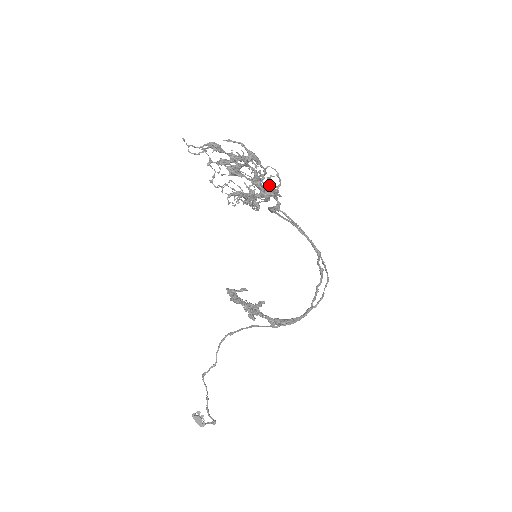
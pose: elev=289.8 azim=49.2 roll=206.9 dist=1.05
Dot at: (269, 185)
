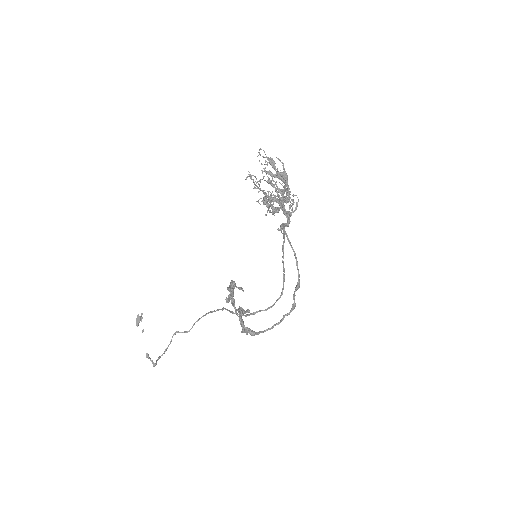
Dot at: (289, 208)
